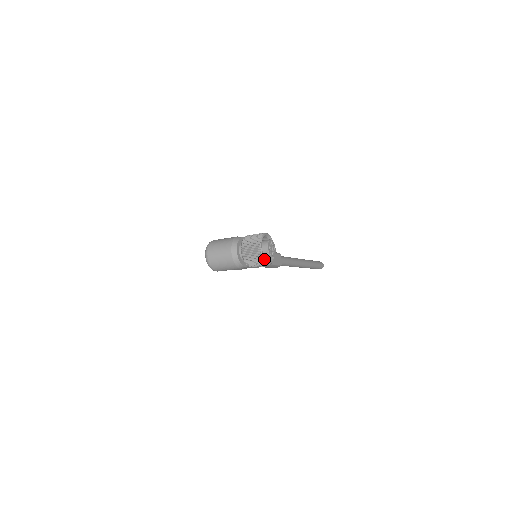
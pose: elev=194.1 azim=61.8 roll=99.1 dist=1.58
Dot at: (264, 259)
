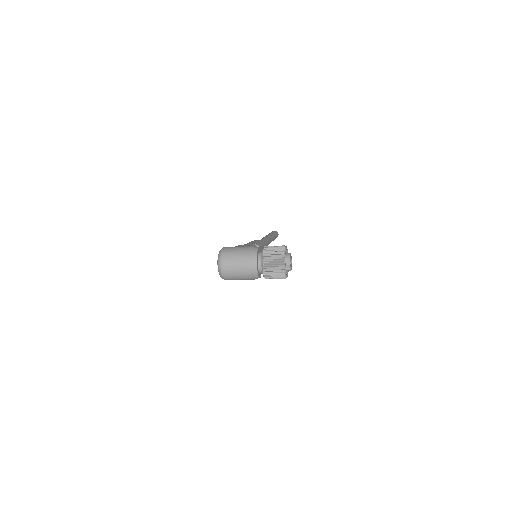
Dot at: (286, 275)
